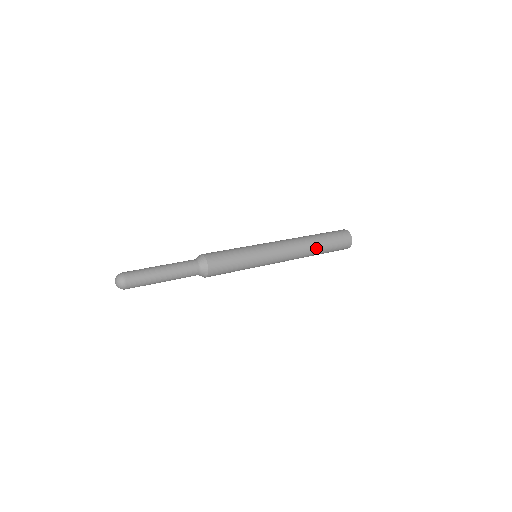
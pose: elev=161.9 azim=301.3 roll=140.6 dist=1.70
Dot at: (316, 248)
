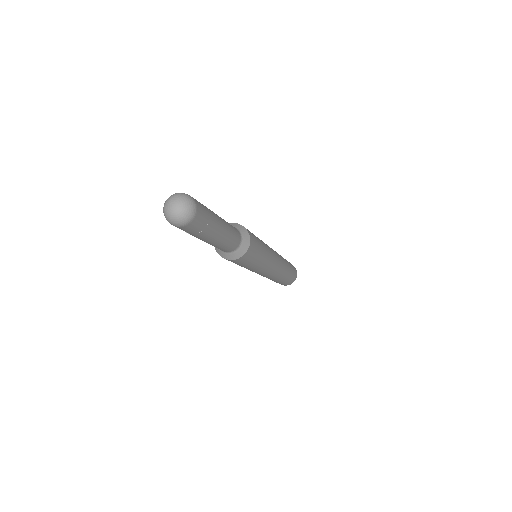
Dot at: (282, 278)
